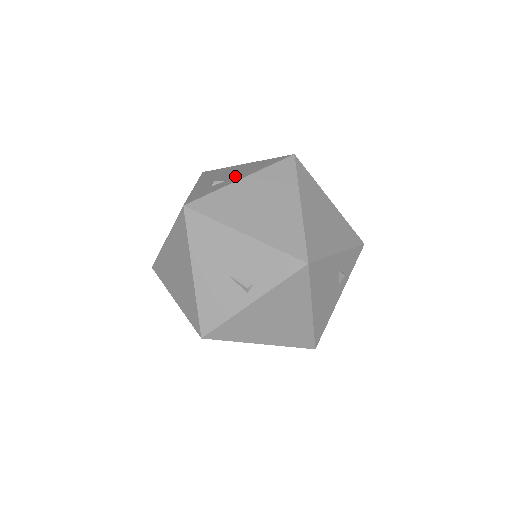
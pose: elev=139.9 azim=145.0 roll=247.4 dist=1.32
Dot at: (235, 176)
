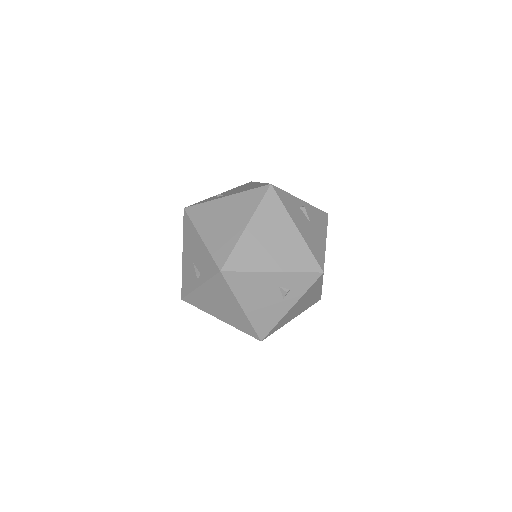
Dot at: (232, 193)
